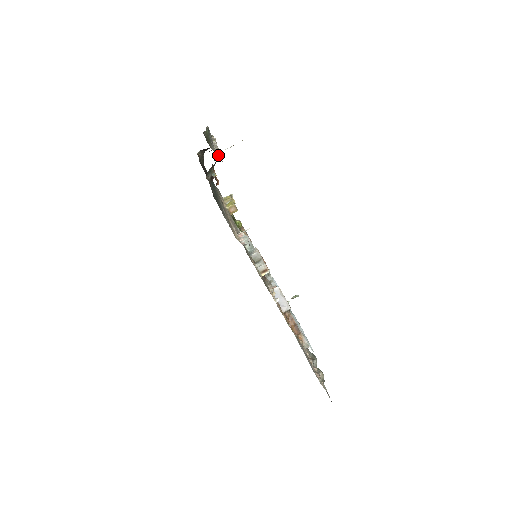
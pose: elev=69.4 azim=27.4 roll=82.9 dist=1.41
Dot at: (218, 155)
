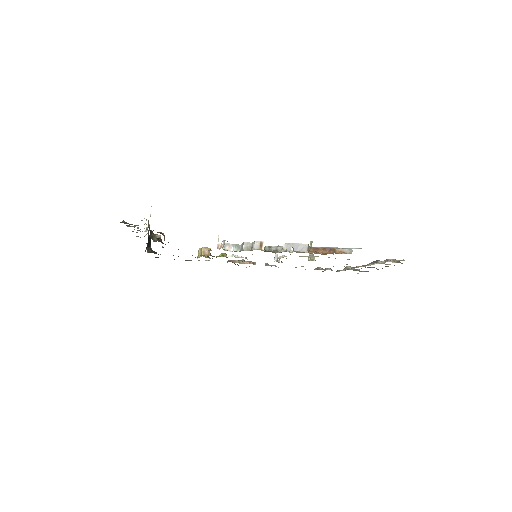
Dot at: occluded
